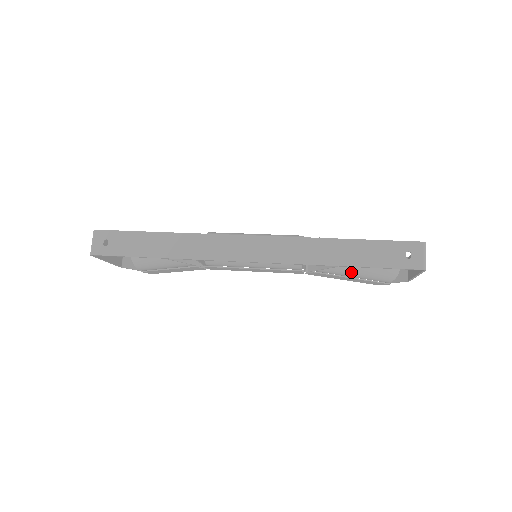
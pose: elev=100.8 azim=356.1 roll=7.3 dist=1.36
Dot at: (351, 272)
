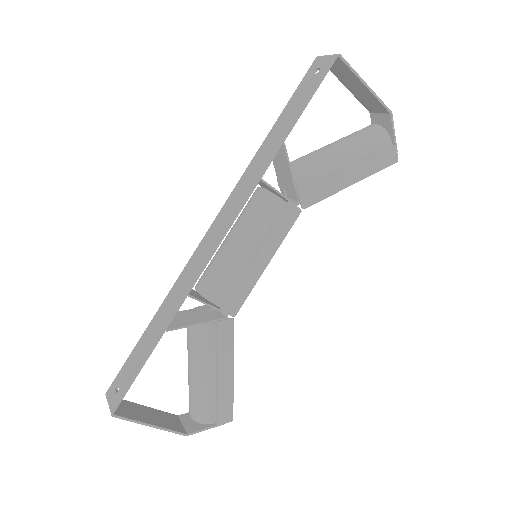
Dot at: (332, 161)
